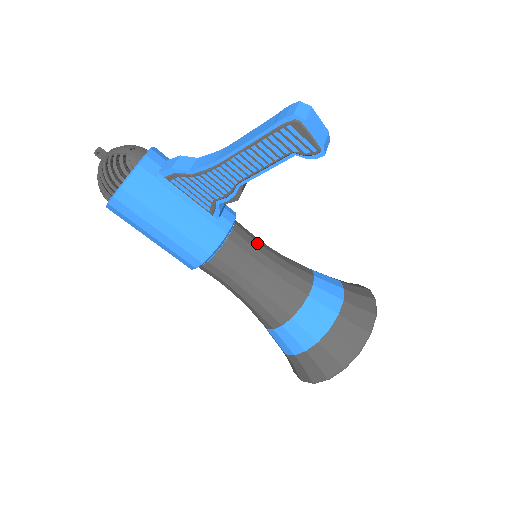
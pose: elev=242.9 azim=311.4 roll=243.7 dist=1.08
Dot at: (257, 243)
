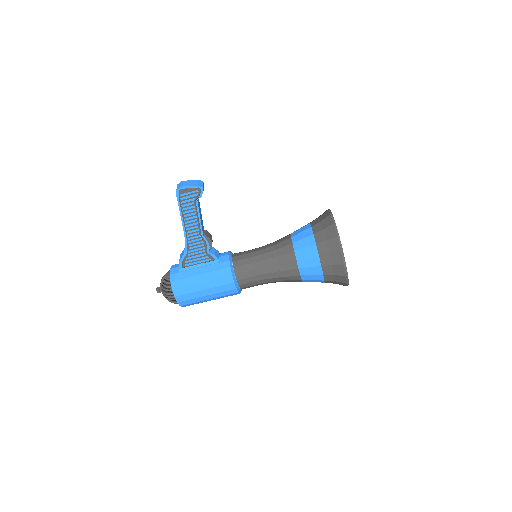
Dot at: (250, 251)
